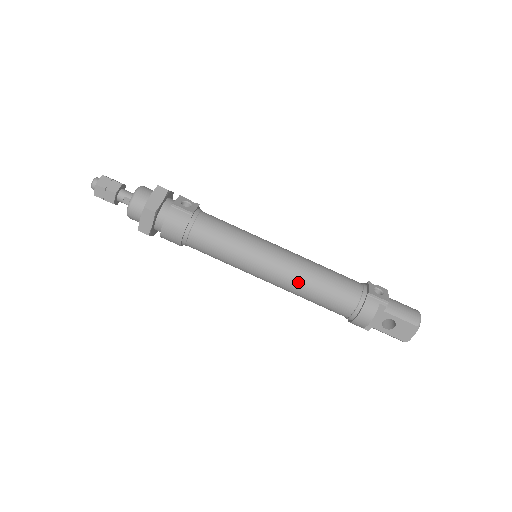
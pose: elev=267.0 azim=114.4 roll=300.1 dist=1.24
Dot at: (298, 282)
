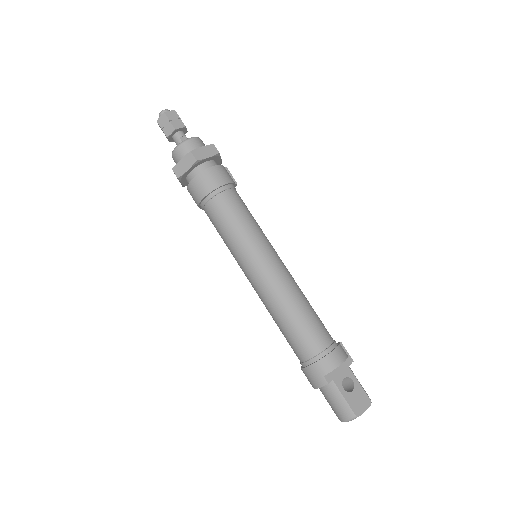
Dot at: (294, 288)
